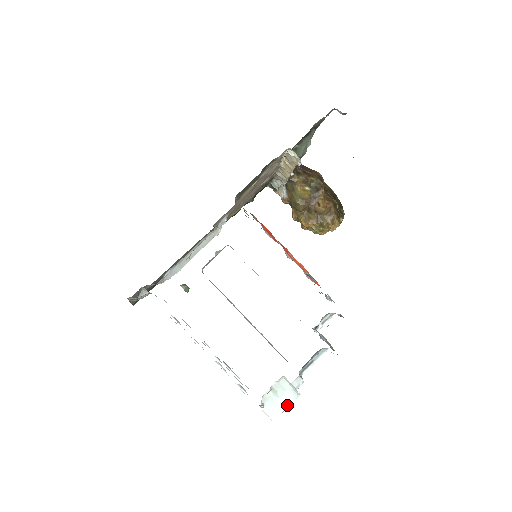
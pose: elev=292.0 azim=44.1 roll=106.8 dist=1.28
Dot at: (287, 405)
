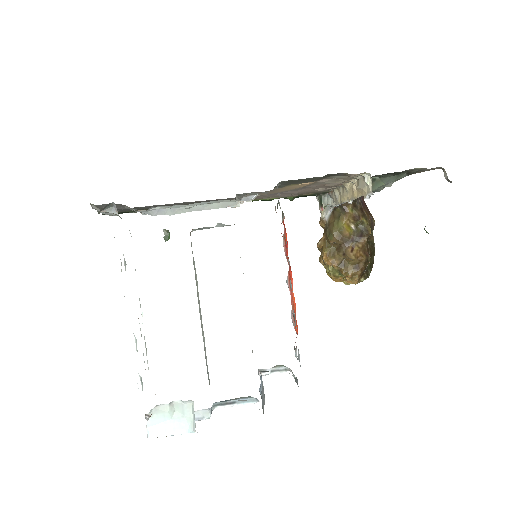
Dot at: (175, 433)
